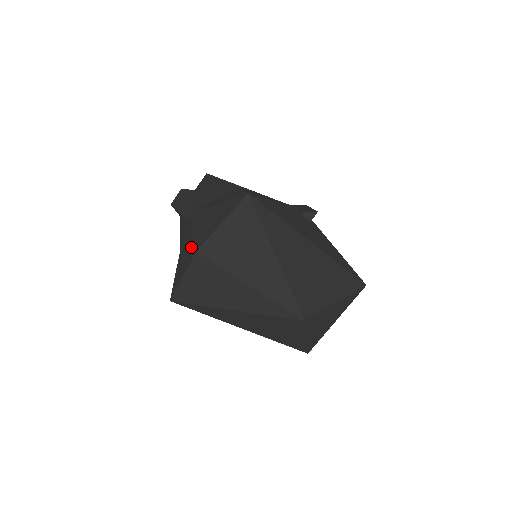
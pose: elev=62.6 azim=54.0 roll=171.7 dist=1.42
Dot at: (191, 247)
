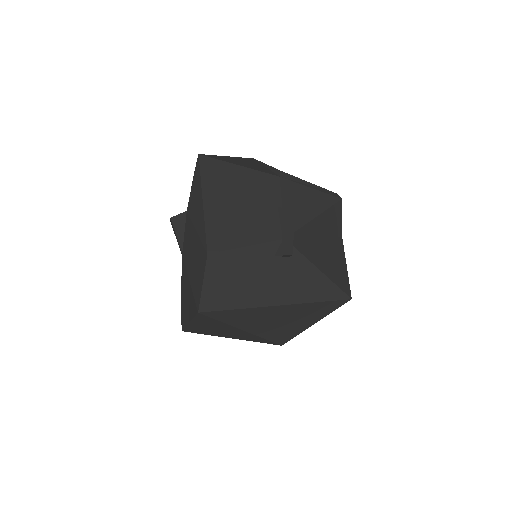
Dot at: occluded
